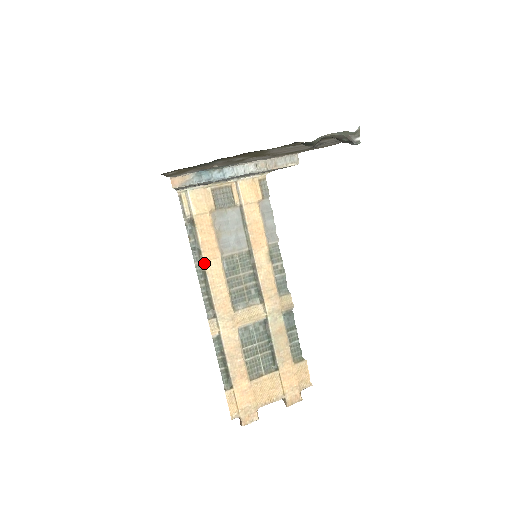
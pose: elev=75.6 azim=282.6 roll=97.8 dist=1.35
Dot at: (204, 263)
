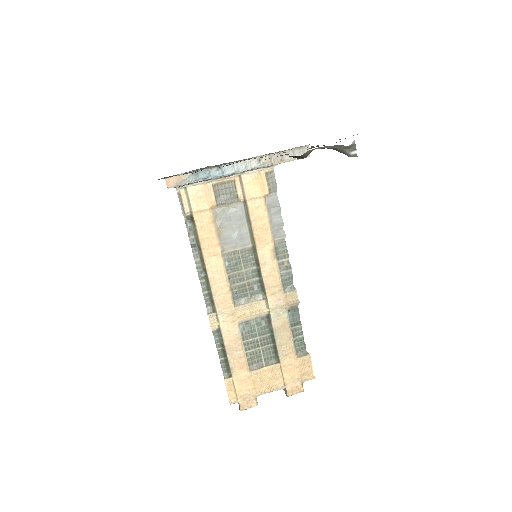
Dot at: (204, 260)
